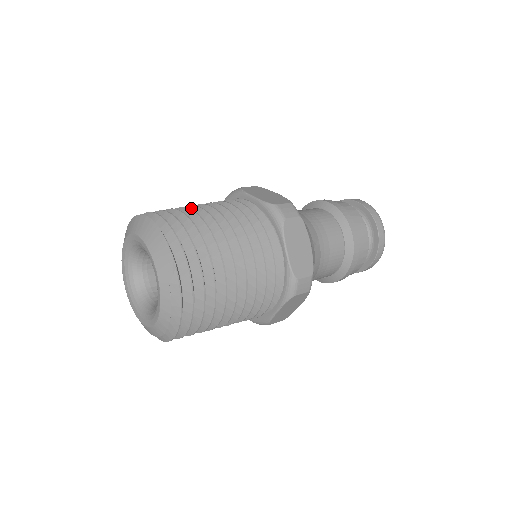
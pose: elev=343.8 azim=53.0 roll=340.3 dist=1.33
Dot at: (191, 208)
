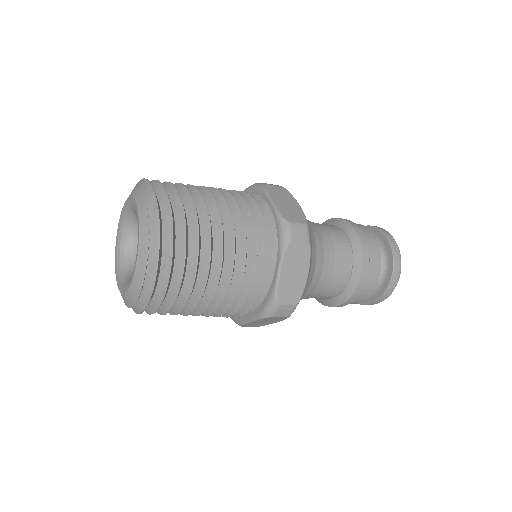
Dot at: occluded
